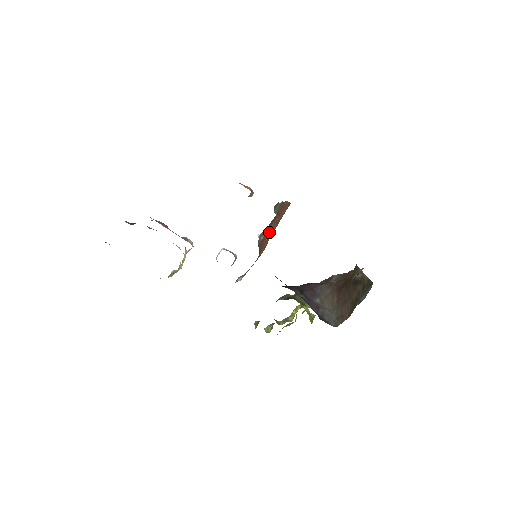
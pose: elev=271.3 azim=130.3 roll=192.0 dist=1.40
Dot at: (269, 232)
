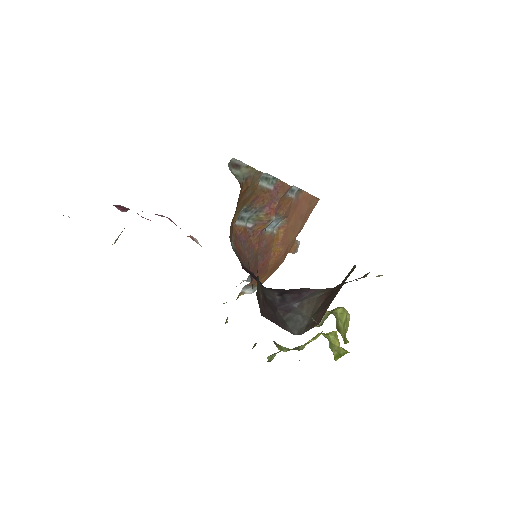
Dot at: (263, 220)
